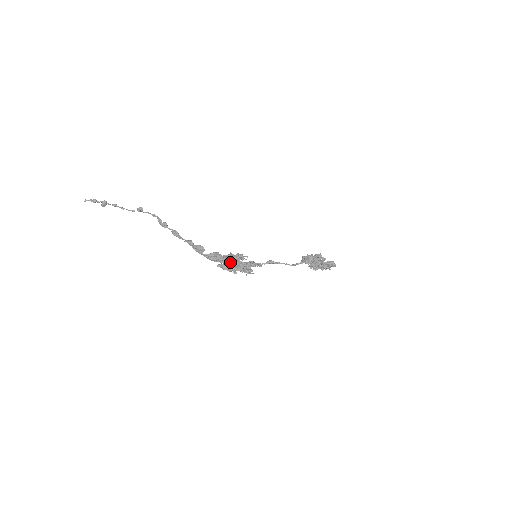
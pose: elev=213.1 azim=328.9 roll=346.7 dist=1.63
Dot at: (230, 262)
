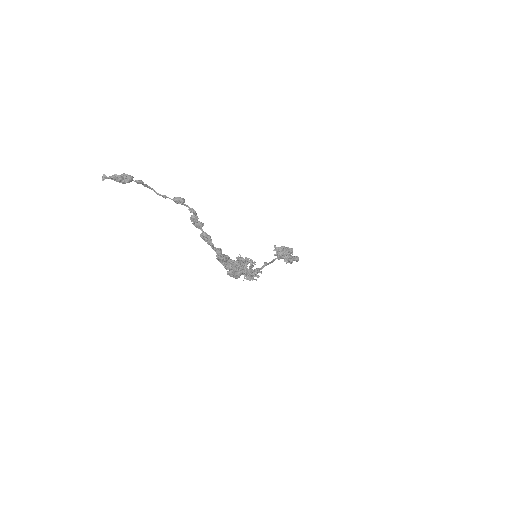
Dot at: (240, 270)
